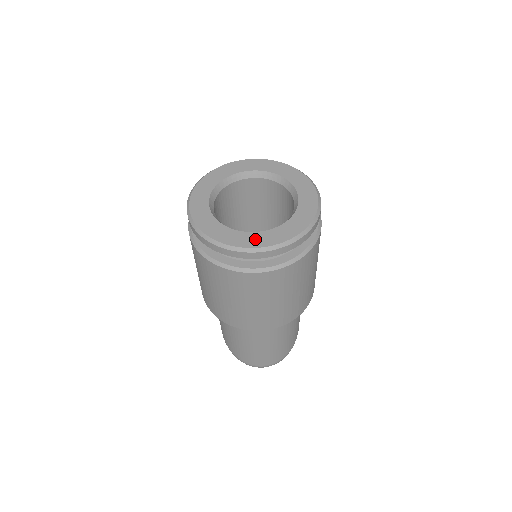
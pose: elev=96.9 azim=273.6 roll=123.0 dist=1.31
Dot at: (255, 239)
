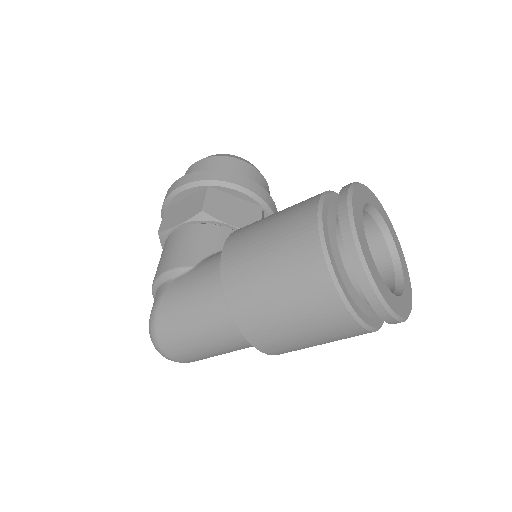
Dot at: (390, 297)
